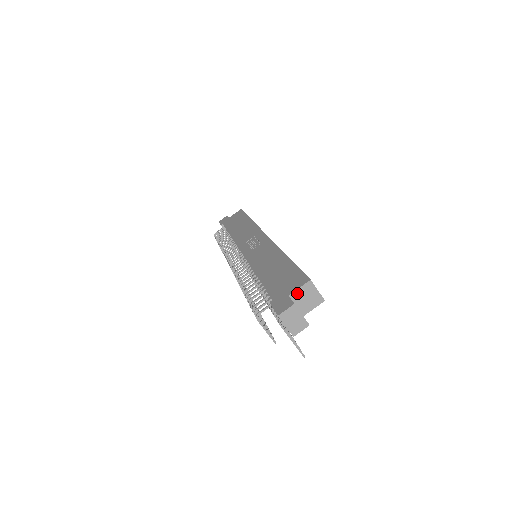
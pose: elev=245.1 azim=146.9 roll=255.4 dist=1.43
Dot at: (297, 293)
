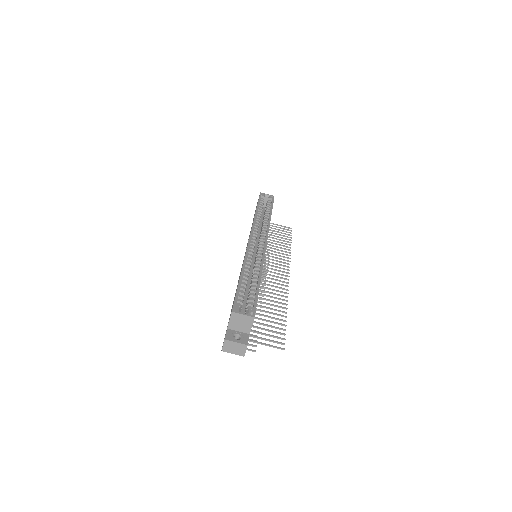
Dot at: (231, 324)
